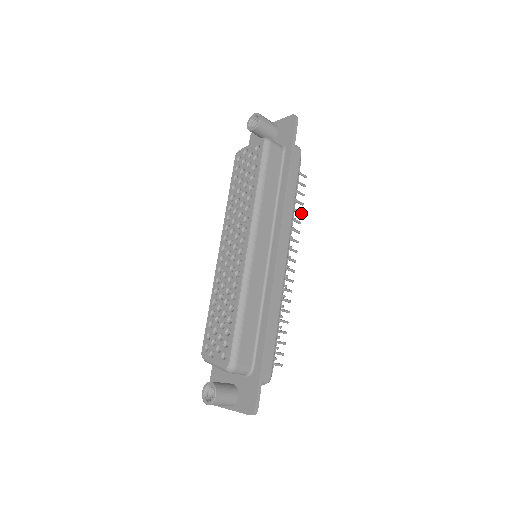
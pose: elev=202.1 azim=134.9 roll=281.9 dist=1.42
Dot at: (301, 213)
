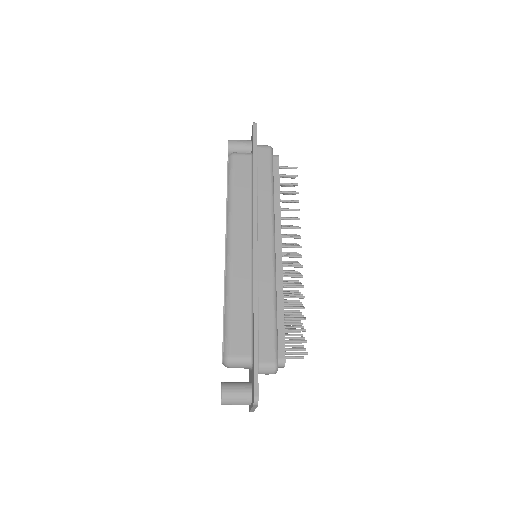
Dot at: (297, 201)
